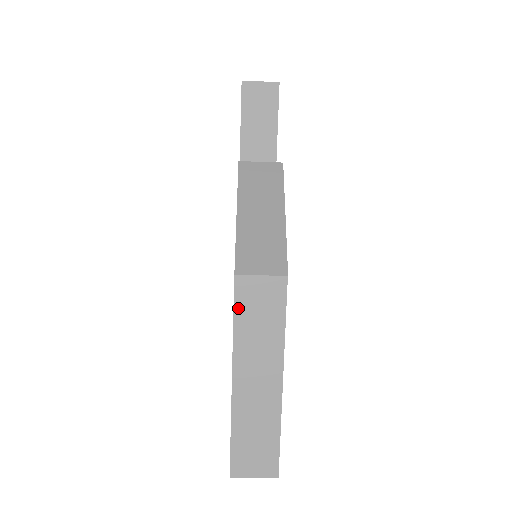
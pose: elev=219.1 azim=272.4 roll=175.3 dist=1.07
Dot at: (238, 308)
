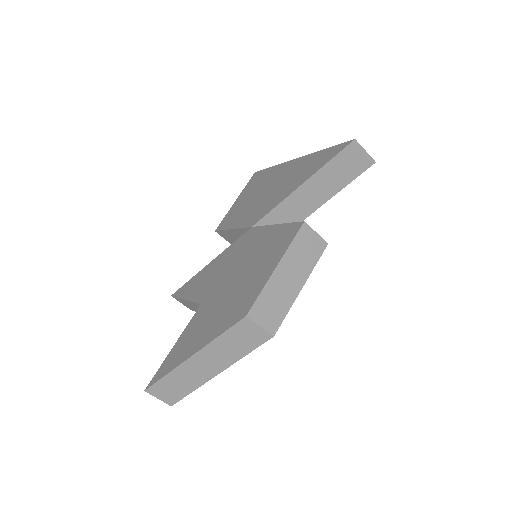
Dot at: (231, 331)
